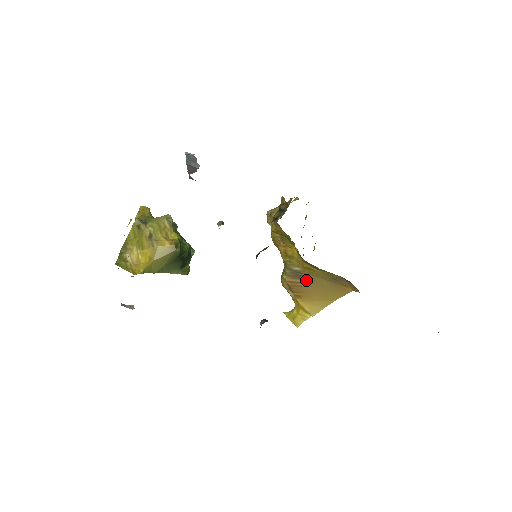
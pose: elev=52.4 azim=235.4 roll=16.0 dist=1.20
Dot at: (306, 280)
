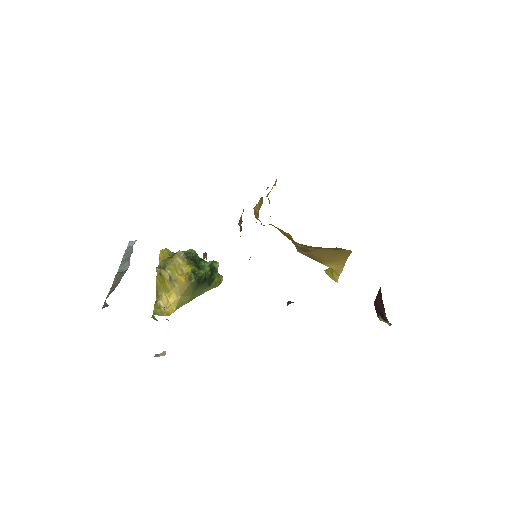
Dot at: (313, 252)
